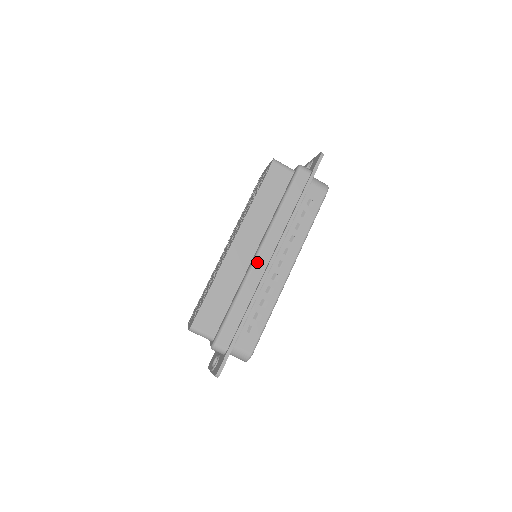
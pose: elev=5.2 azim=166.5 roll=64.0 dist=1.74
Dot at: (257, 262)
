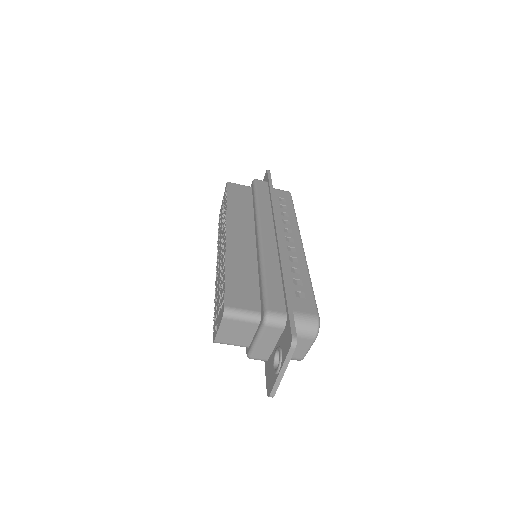
Dot at: (263, 238)
